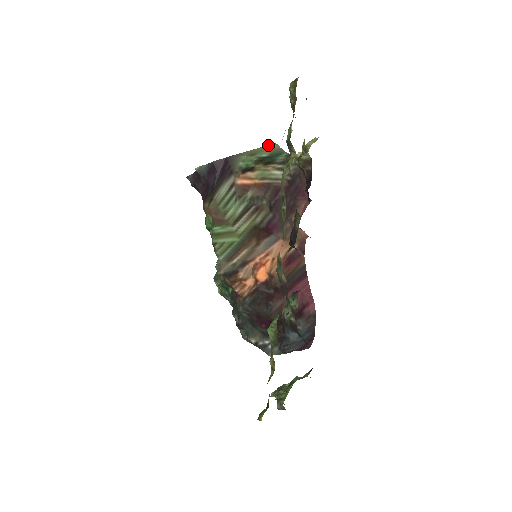
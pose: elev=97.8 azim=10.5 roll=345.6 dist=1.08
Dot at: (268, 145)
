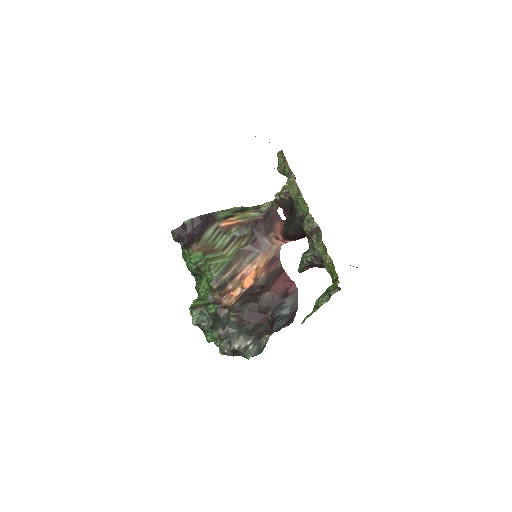
Dot at: (234, 207)
